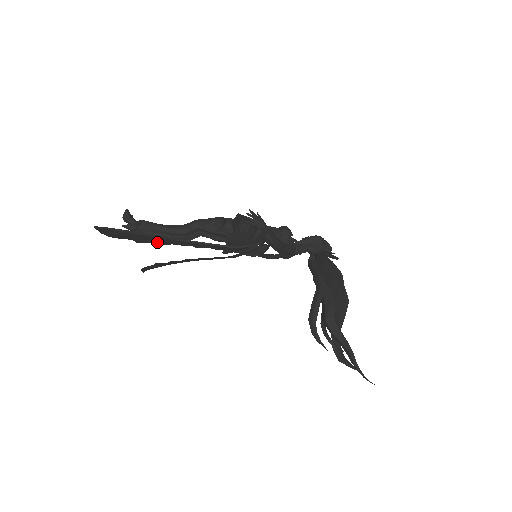
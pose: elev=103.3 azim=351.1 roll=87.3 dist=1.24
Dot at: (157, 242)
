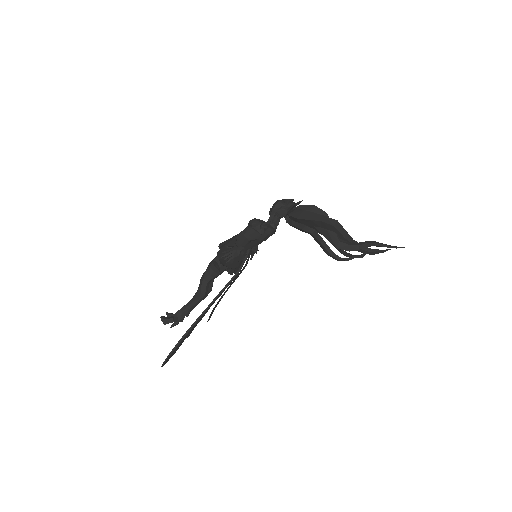
Dot at: occluded
